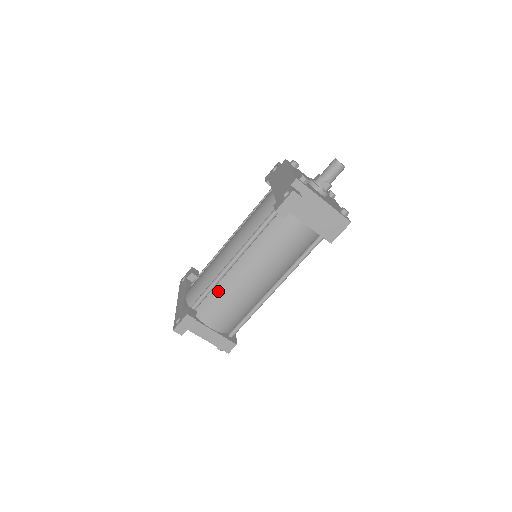
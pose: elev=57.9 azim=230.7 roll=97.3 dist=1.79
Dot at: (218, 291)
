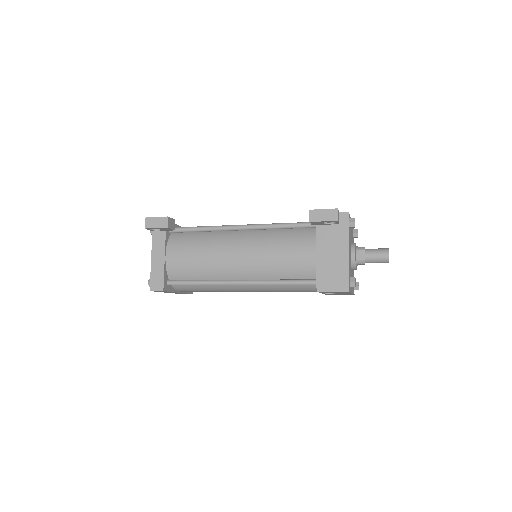
Dot at: (204, 236)
